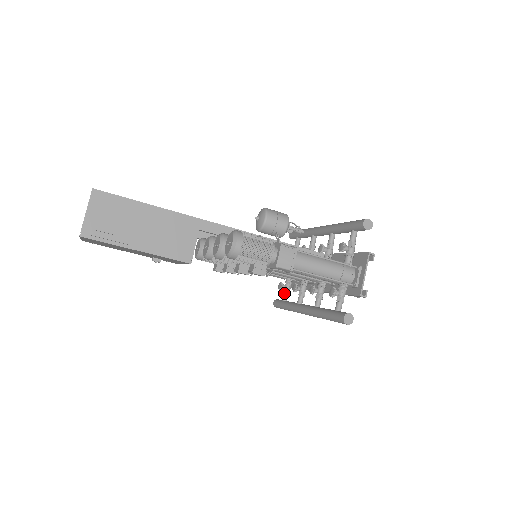
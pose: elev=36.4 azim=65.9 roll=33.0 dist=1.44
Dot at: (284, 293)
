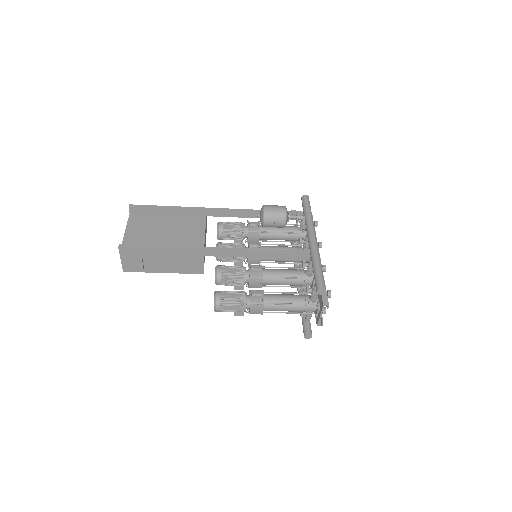
Dot at: occluded
